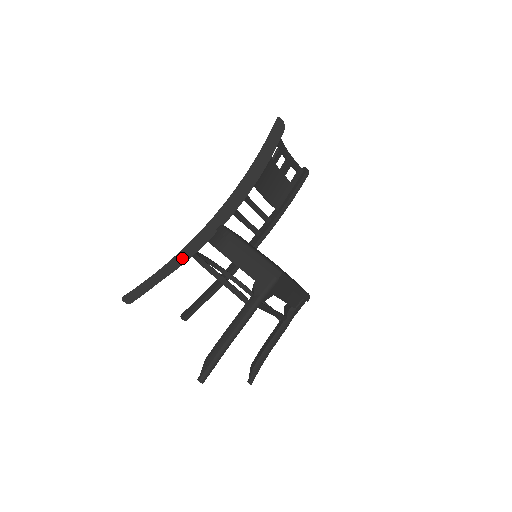
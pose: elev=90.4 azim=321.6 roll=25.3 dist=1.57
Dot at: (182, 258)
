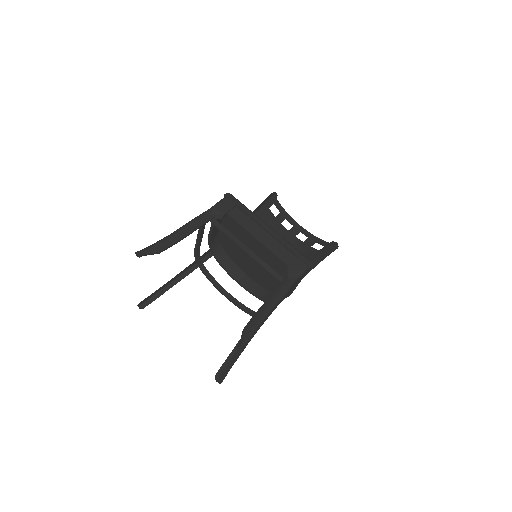
Dot at: (189, 267)
